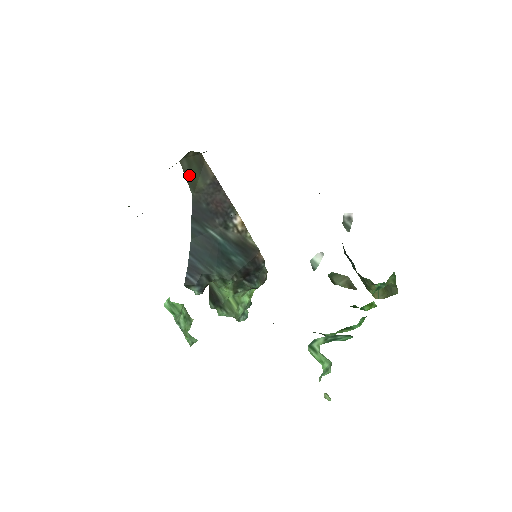
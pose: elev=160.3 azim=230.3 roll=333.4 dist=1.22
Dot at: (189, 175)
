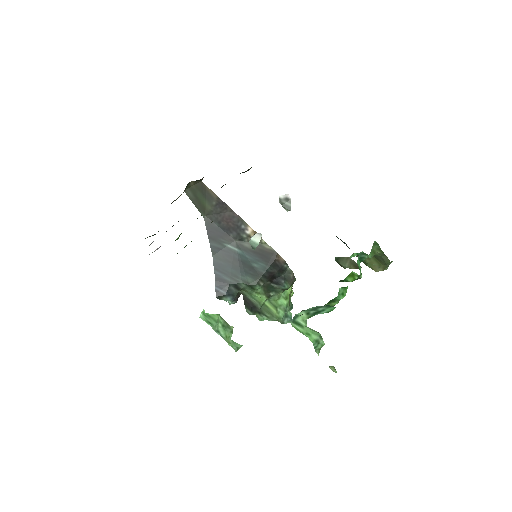
Dot at: (196, 202)
